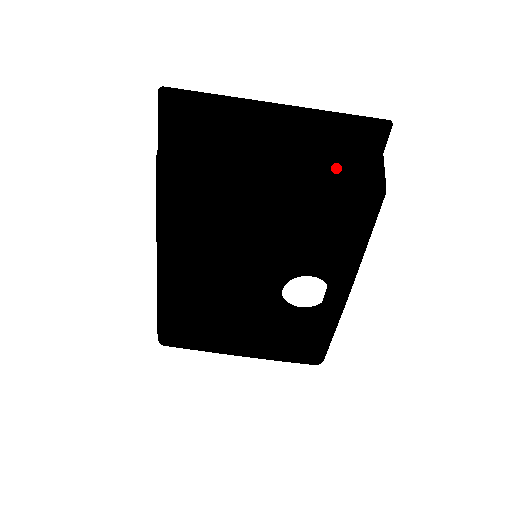
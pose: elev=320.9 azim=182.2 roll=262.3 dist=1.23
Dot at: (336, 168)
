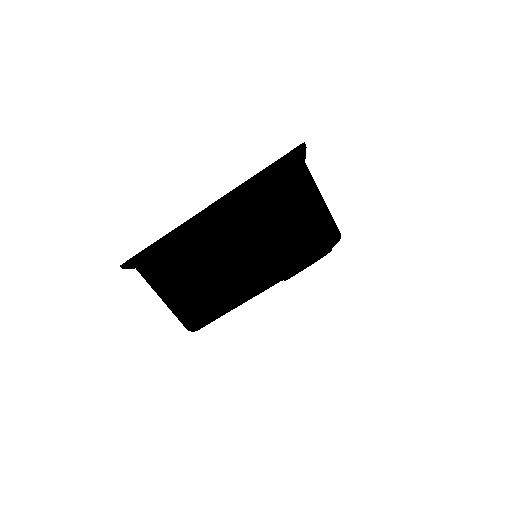
Dot at: (299, 247)
